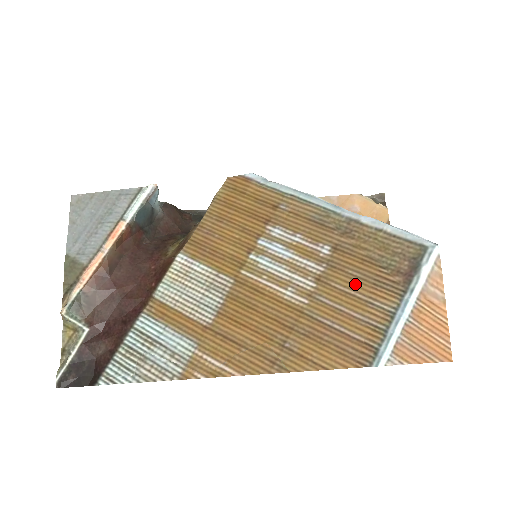
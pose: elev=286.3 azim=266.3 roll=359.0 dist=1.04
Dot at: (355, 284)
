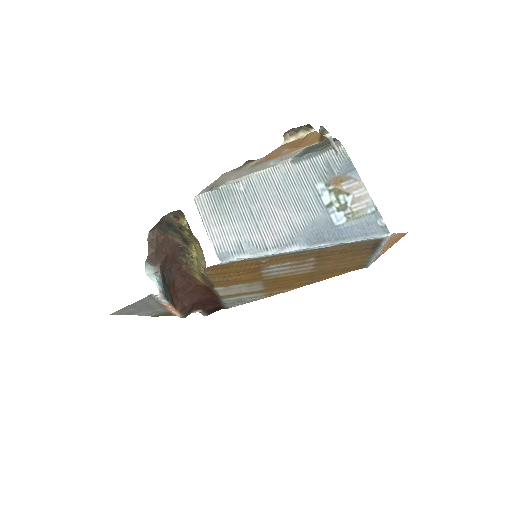
Dot at: (340, 260)
